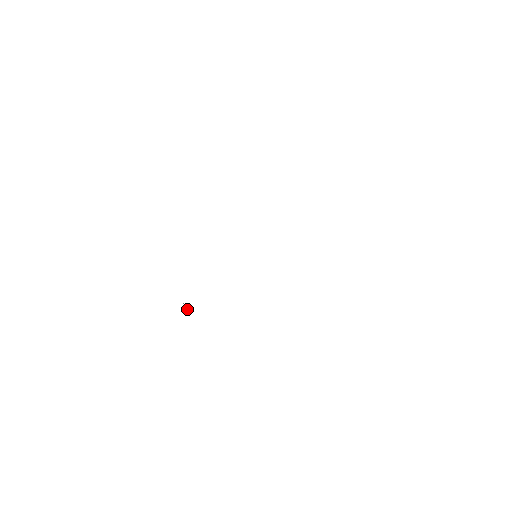
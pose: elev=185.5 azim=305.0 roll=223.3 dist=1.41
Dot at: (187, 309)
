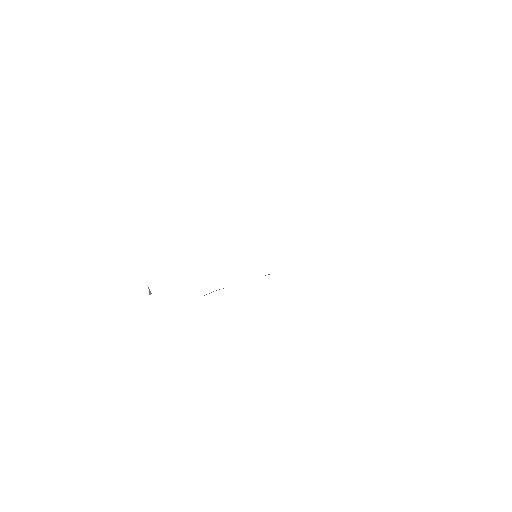
Dot at: (150, 294)
